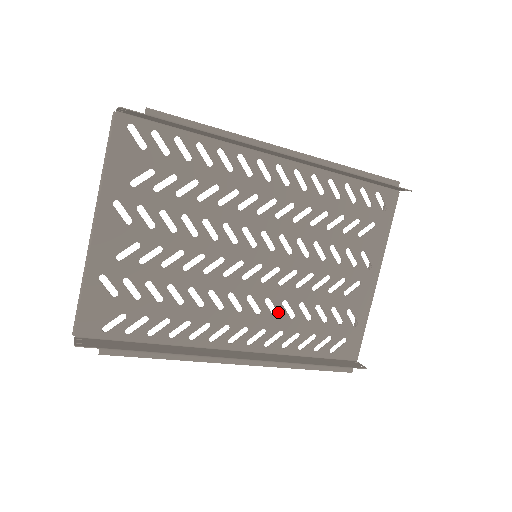
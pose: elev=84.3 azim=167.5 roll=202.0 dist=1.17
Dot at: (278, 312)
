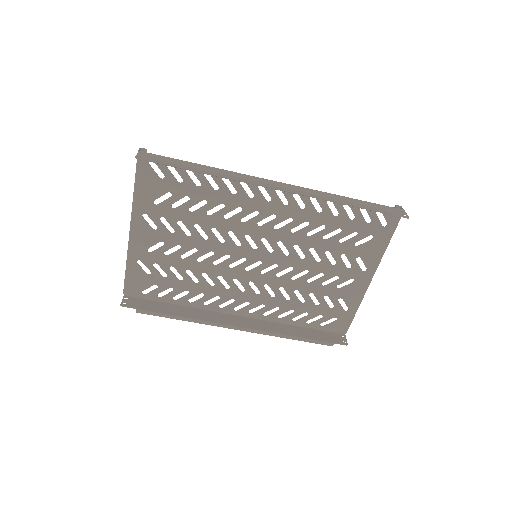
Dot at: (275, 295)
